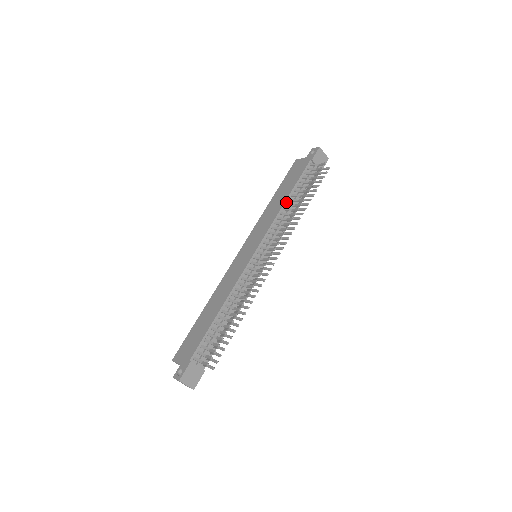
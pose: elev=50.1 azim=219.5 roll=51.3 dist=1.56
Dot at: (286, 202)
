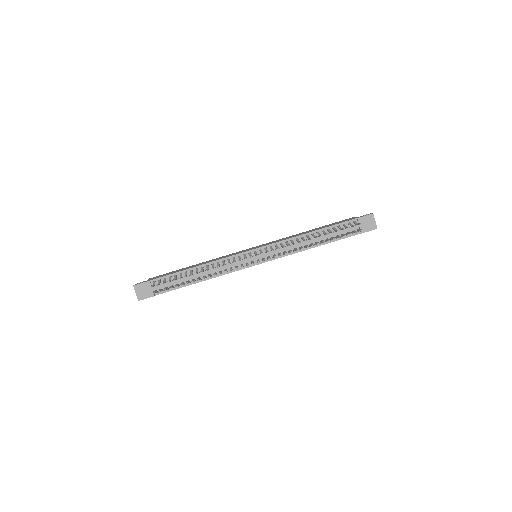
Dot at: (308, 234)
